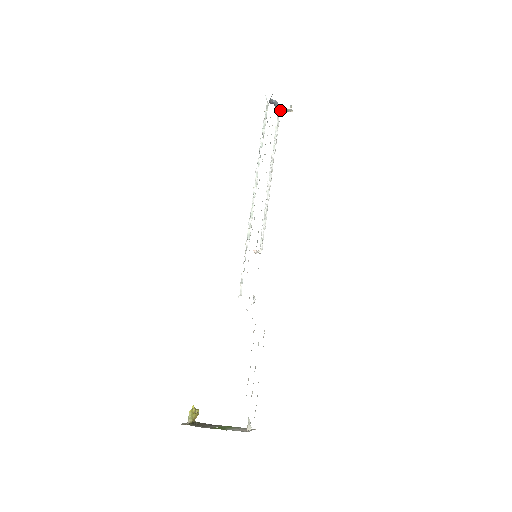
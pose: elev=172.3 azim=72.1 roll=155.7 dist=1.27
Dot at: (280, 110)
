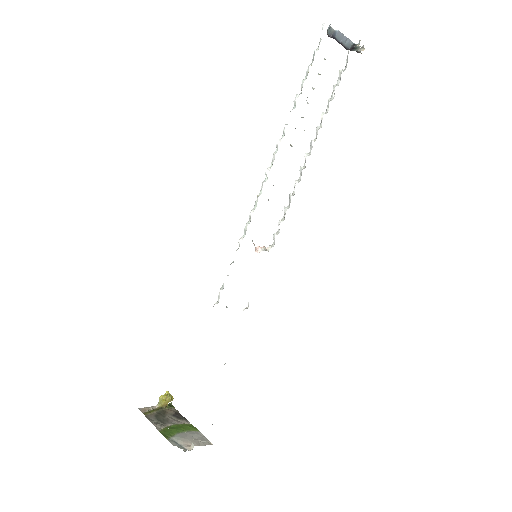
Dot at: (350, 45)
